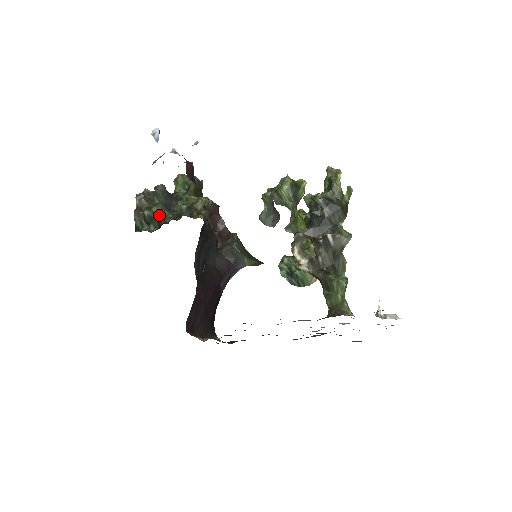
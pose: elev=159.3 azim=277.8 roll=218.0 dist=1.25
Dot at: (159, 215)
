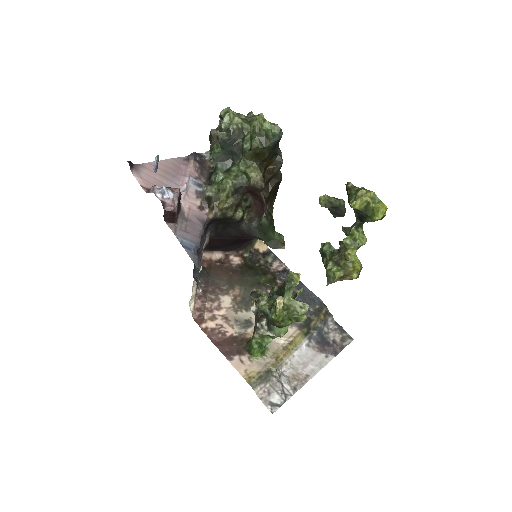
Dot at: (214, 163)
